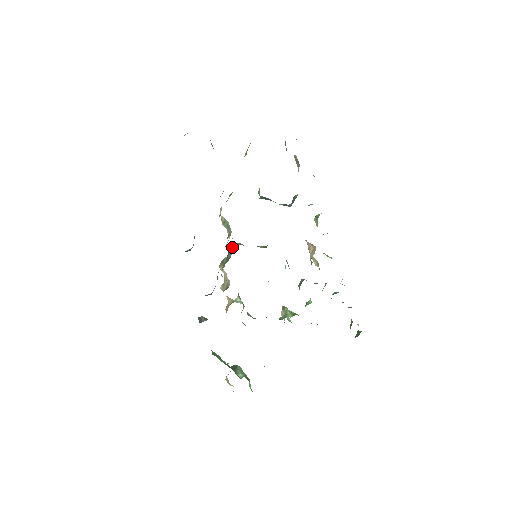
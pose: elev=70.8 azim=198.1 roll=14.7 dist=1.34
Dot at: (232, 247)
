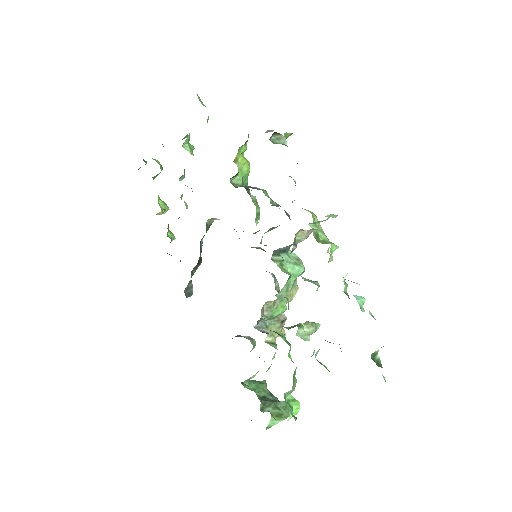
Dot at: occluded
